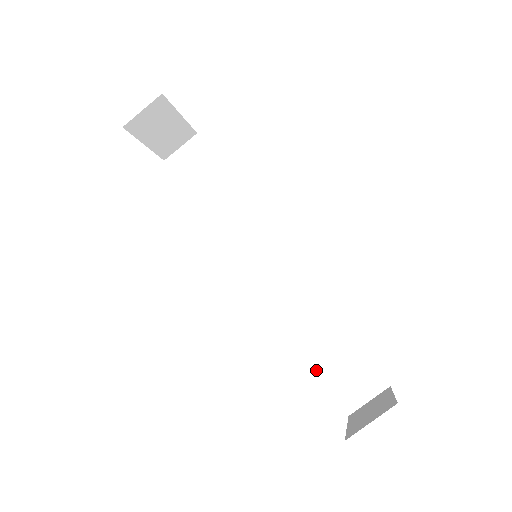
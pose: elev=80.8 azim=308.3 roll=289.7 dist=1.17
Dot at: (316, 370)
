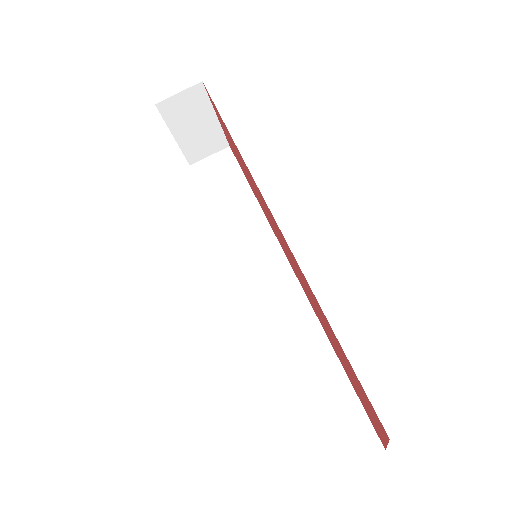
Dot at: (296, 411)
